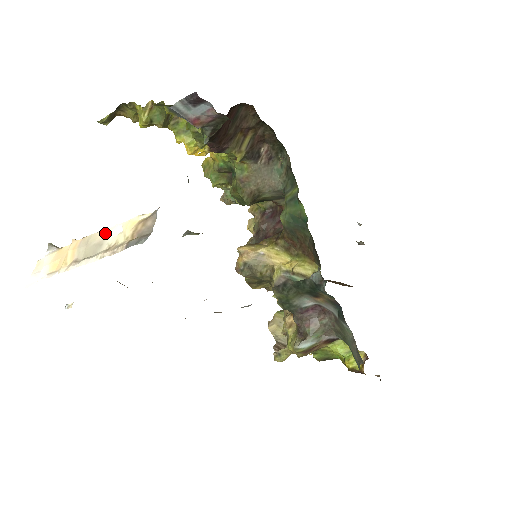
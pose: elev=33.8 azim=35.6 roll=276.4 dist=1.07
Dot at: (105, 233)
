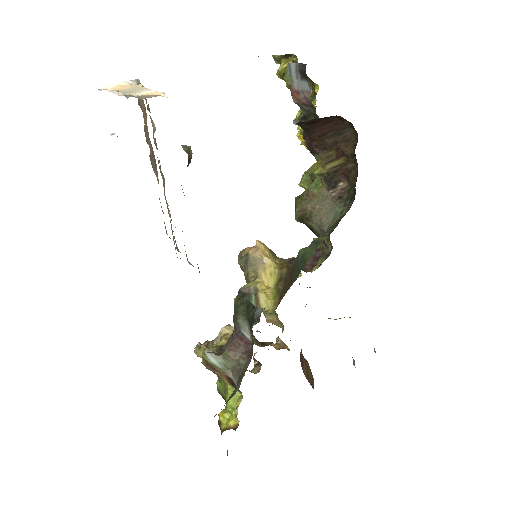
Dot at: (146, 90)
